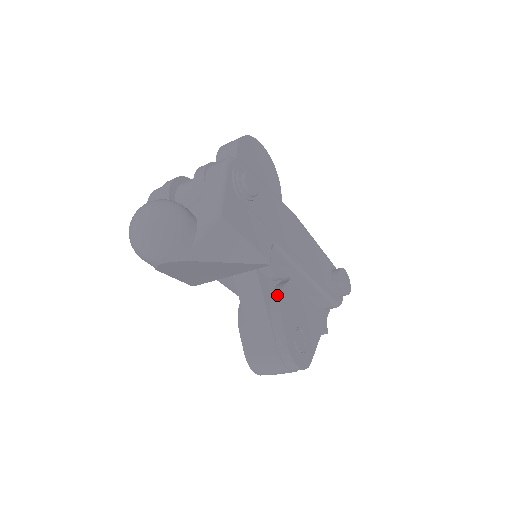
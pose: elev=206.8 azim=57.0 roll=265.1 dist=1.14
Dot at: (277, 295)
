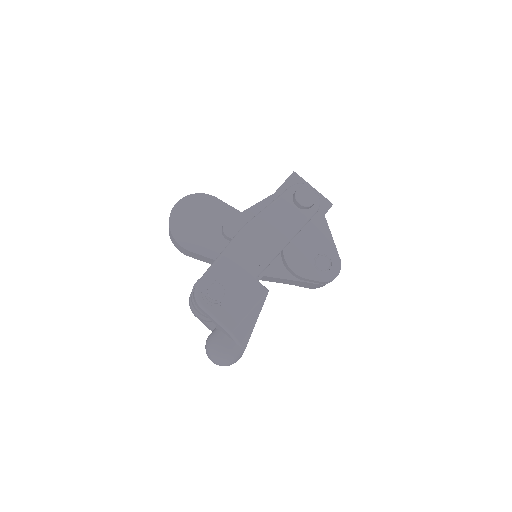
Dot at: (288, 268)
